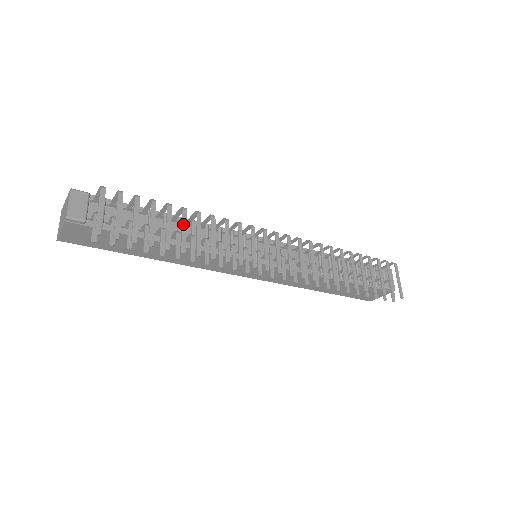
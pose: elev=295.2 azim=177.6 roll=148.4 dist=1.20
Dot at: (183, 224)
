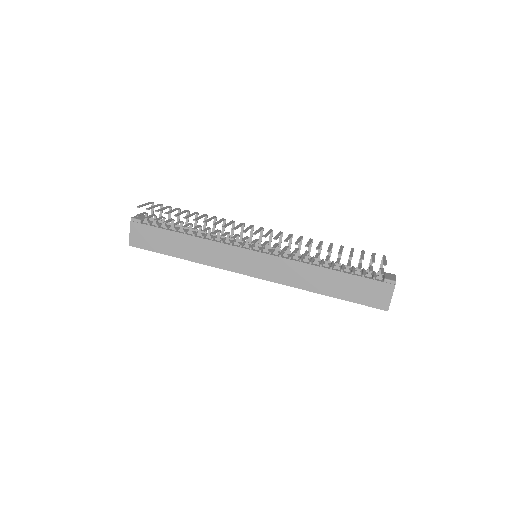
Dot at: (192, 214)
